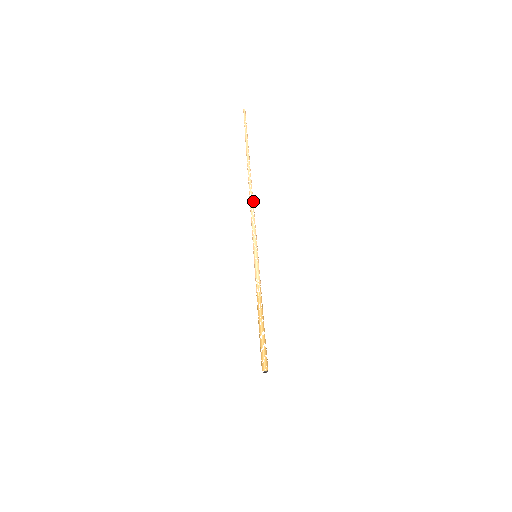
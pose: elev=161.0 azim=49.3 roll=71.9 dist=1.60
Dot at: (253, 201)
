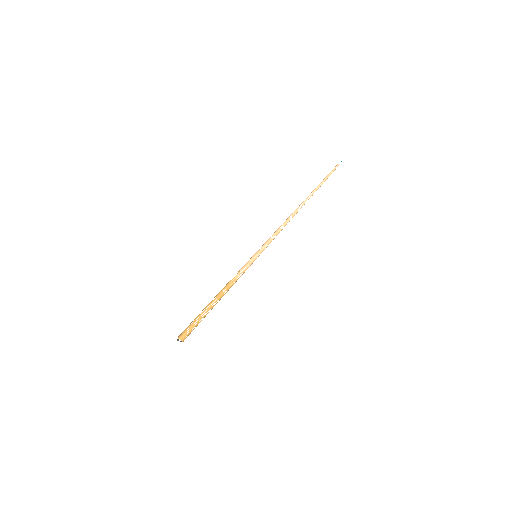
Dot at: occluded
